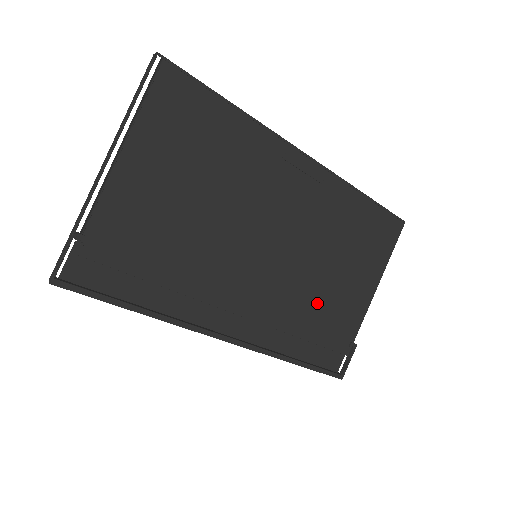
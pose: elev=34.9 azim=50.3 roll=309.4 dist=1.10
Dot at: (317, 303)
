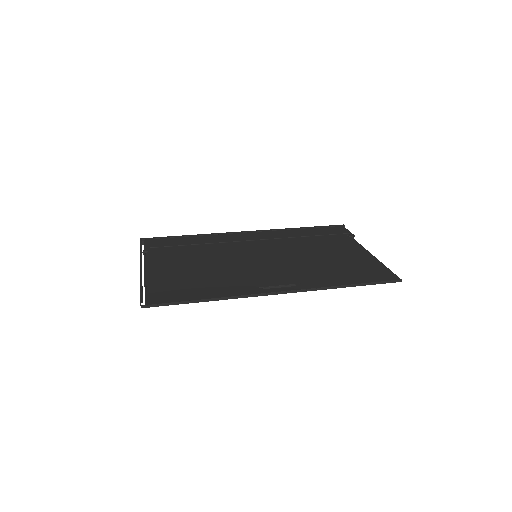
Dot at: (313, 247)
